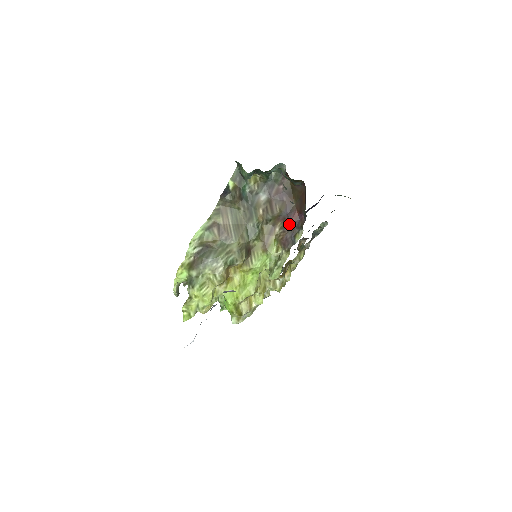
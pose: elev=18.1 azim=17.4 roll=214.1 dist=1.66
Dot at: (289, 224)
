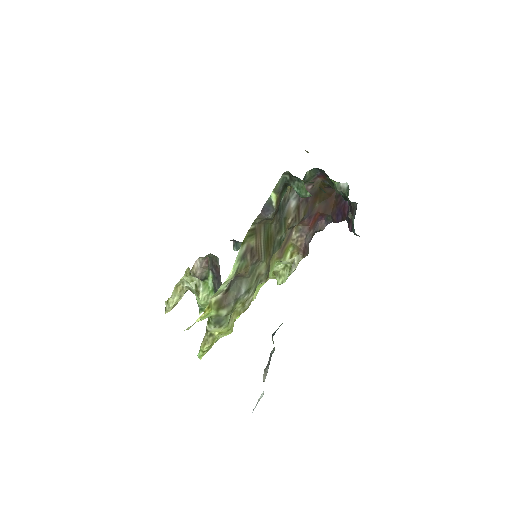
Dot at: (308, 228)
